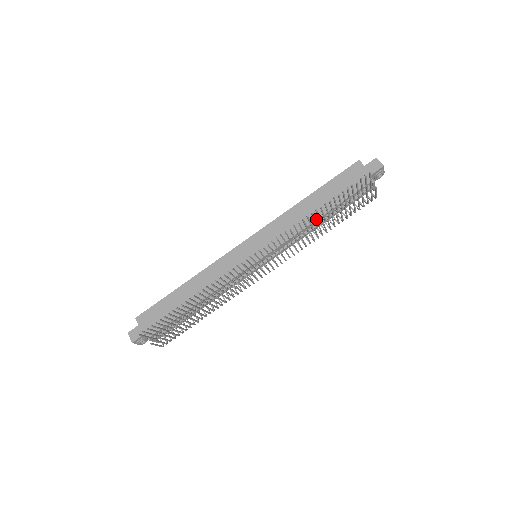
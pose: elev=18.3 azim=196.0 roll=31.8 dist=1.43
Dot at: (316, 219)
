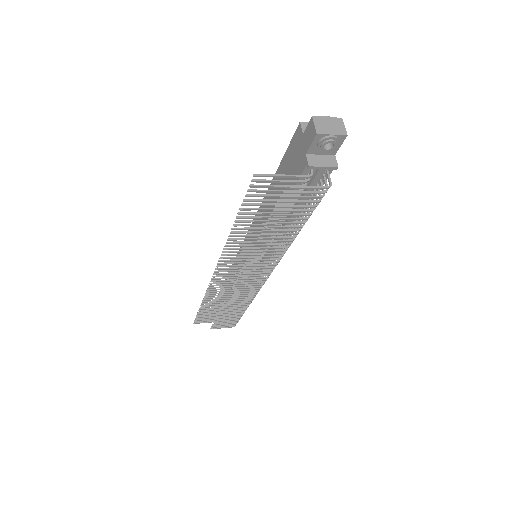
Dot at: occluded
